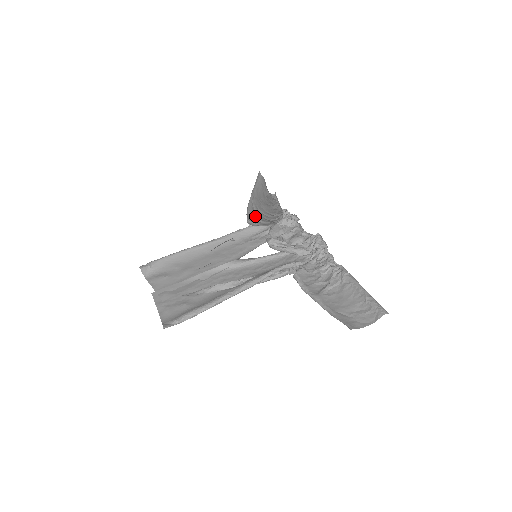
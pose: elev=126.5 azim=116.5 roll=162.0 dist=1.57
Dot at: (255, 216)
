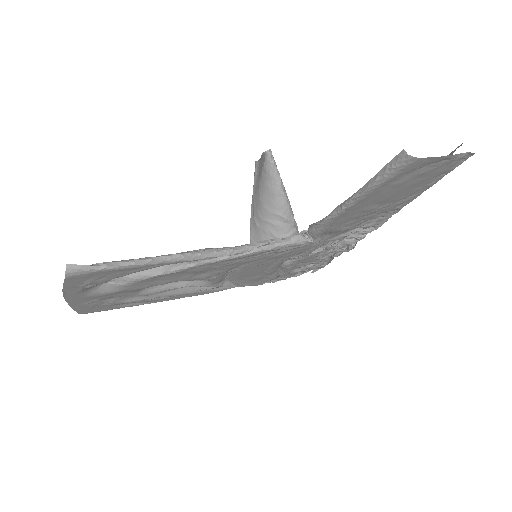
Dot at: occluded
